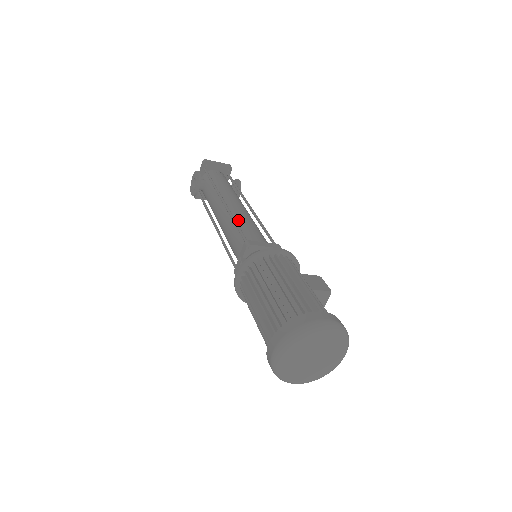
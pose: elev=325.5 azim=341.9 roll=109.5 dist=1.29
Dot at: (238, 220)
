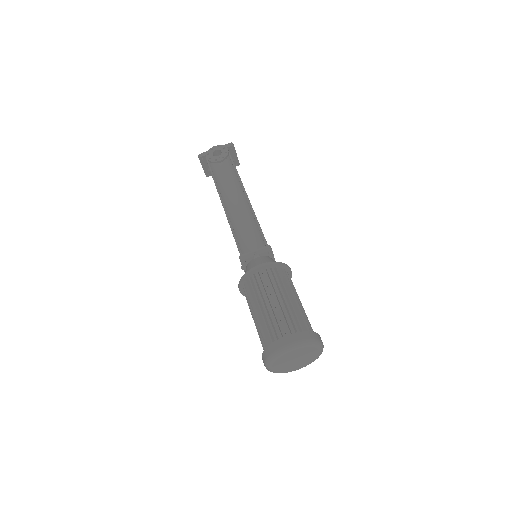
Dot at: occluded
